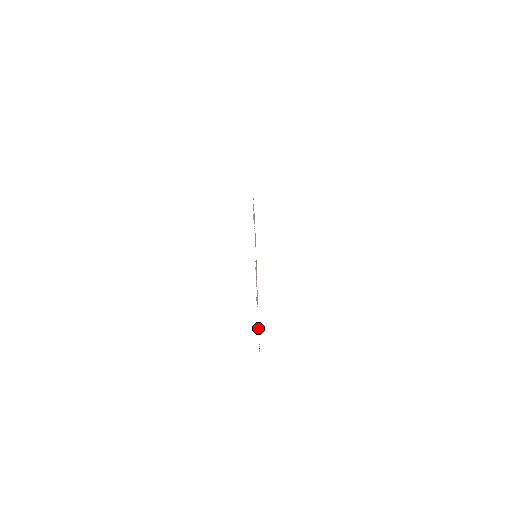
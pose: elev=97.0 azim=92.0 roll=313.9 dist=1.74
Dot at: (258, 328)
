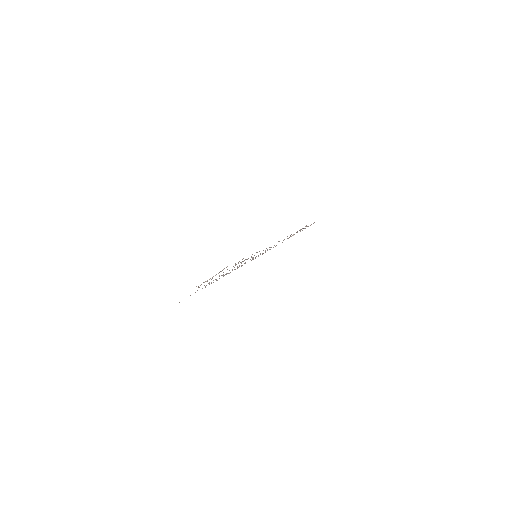
Dot at: occluded
